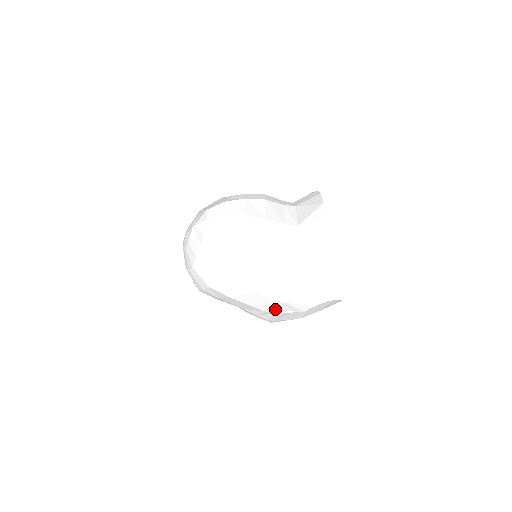
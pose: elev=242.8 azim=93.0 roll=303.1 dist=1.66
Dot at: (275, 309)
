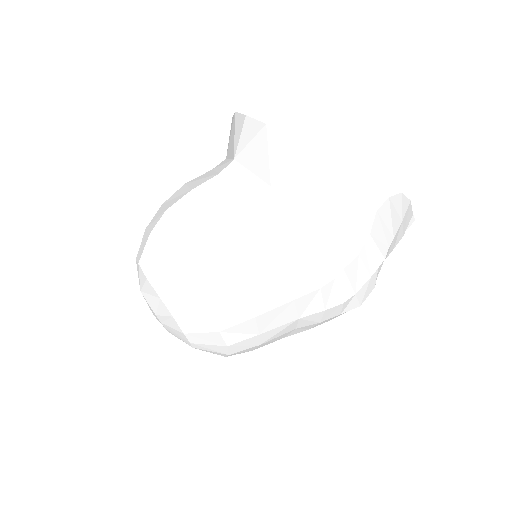
Dot at: (326, 272)
